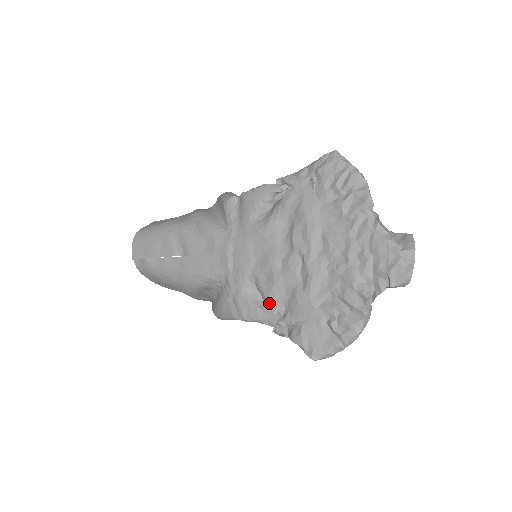
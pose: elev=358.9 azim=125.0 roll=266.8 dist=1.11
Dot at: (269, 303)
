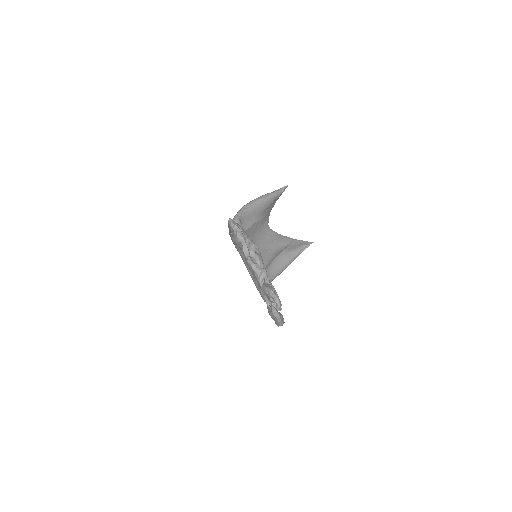
Dot at: occluded
